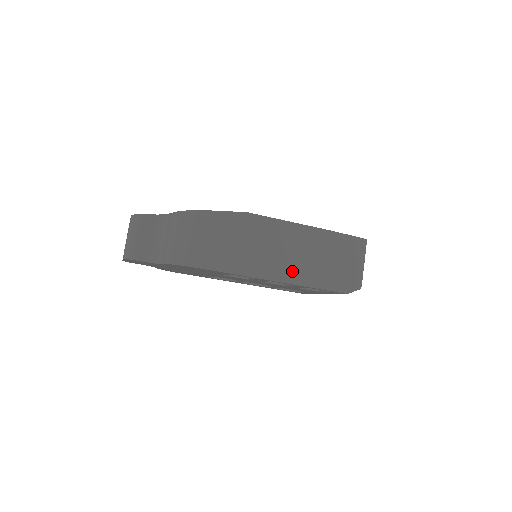
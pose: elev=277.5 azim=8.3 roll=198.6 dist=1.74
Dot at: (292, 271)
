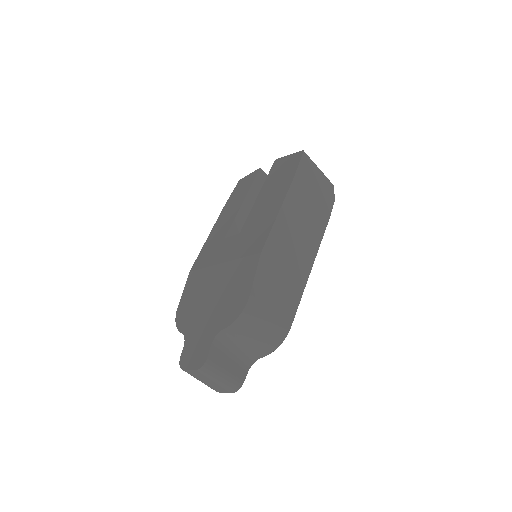
Dot at: (312, 238)
